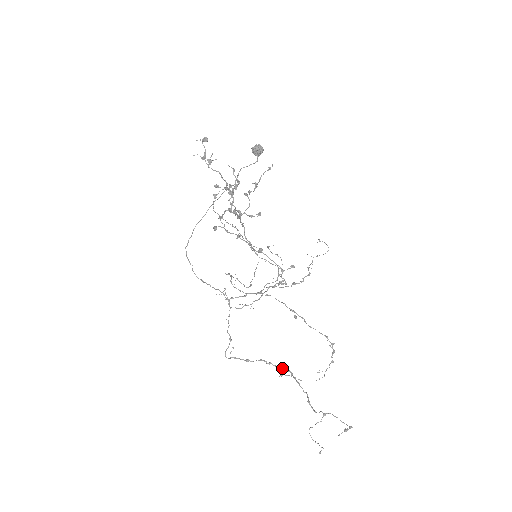
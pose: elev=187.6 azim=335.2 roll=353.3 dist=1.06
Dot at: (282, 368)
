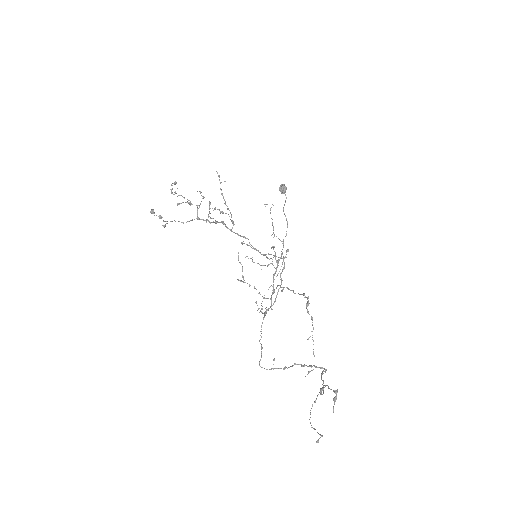
Dot at: (314, 366)
